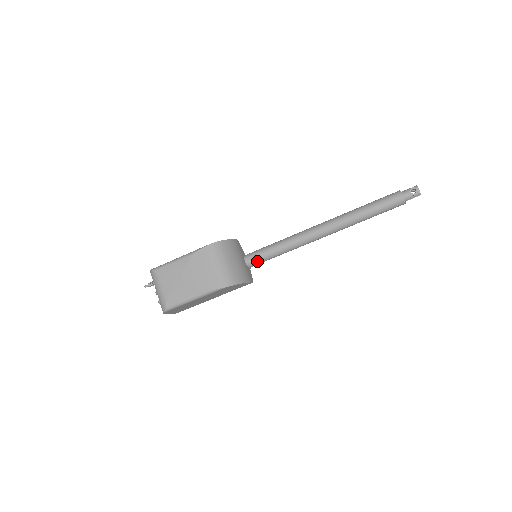
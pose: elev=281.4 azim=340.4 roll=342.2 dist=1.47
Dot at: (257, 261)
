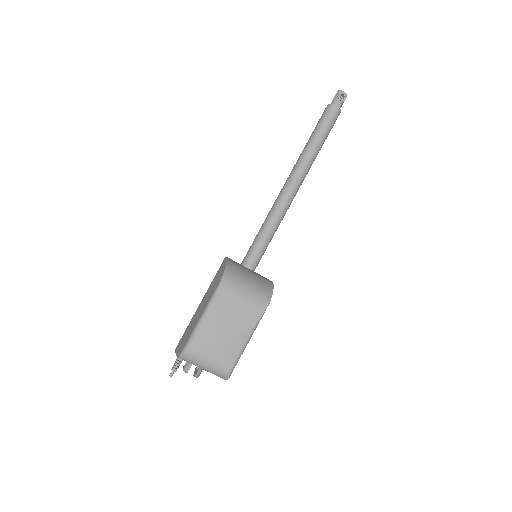
Dot at: (259, 260)
